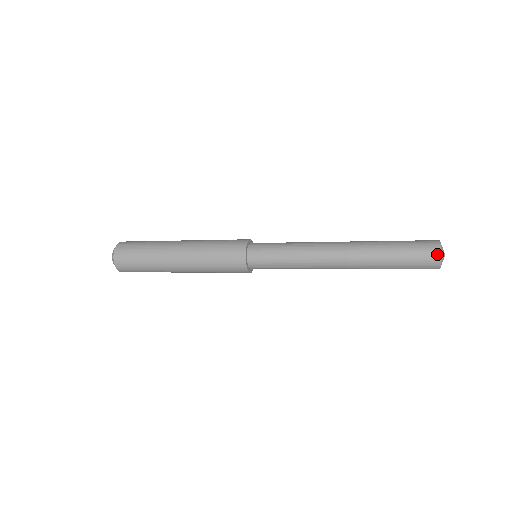
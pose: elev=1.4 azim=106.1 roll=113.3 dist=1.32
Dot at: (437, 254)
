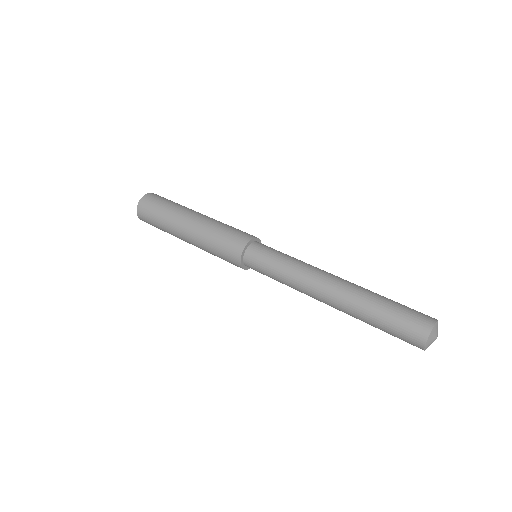
Dot at: occluded
